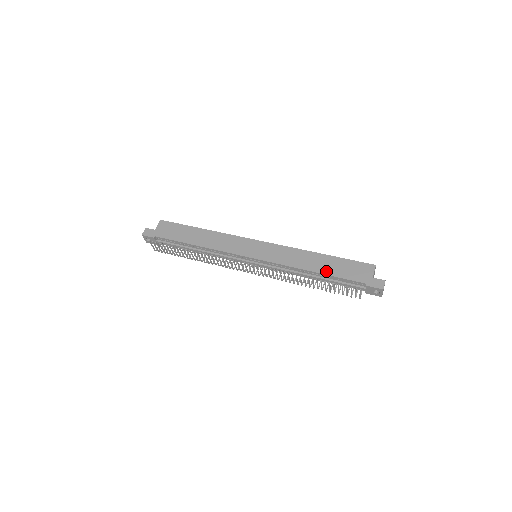
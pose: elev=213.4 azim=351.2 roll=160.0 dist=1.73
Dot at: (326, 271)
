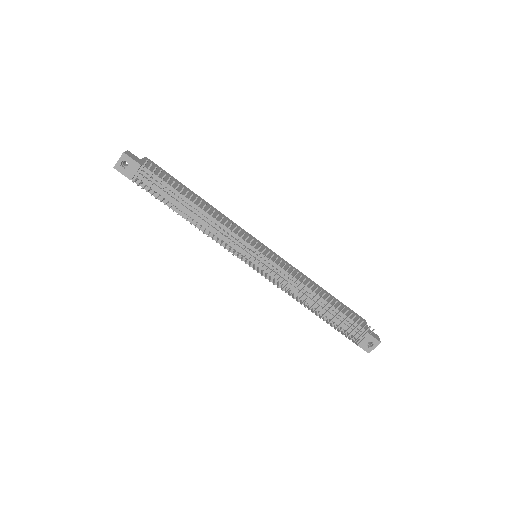
Dot at: (332, 303)
